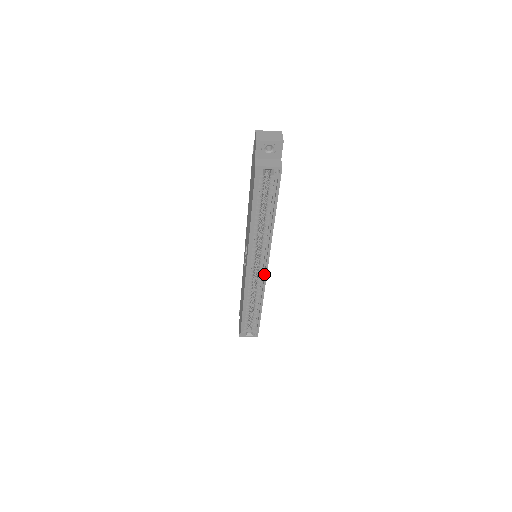
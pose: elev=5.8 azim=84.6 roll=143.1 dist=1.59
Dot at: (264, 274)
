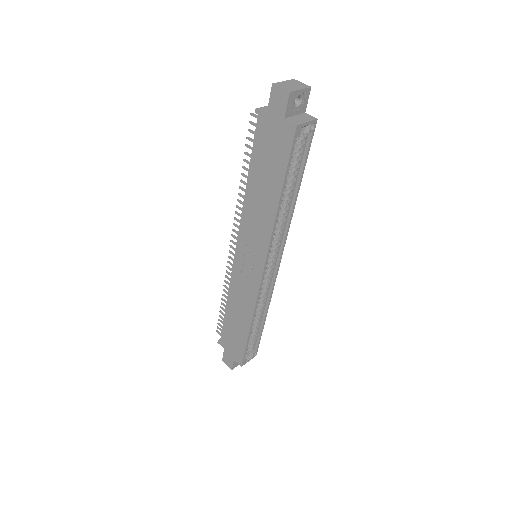
Dot at: (274, 271)
